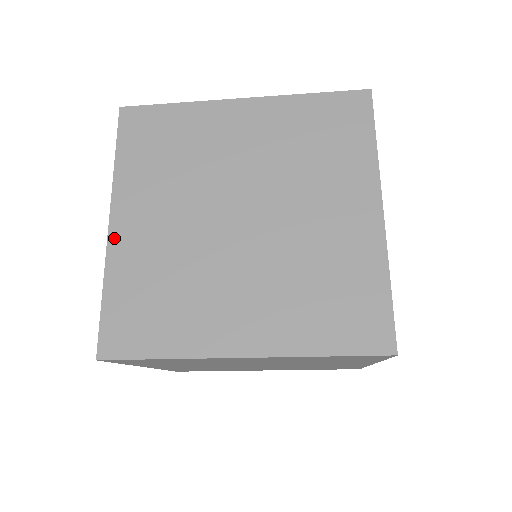
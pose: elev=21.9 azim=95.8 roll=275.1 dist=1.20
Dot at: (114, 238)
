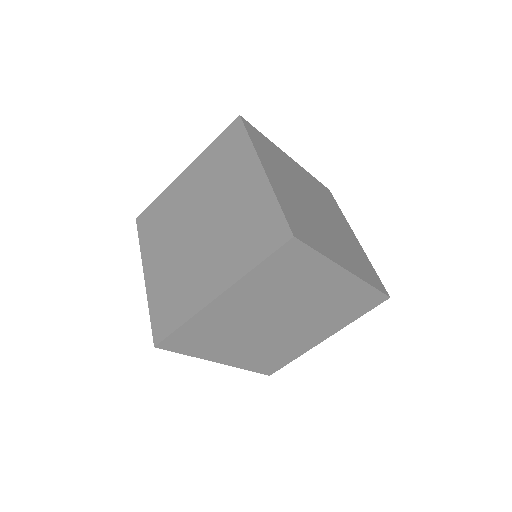
Dot at: (270, 178)
